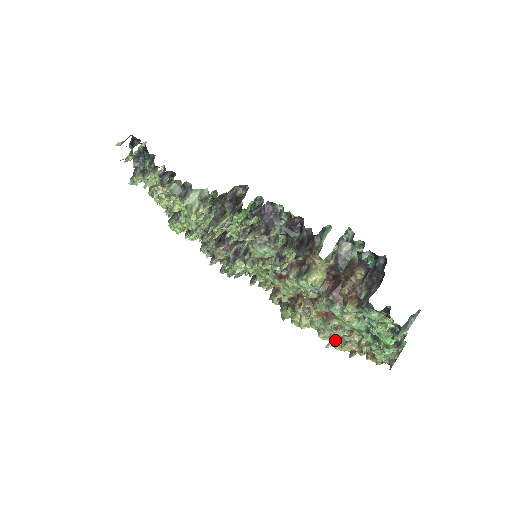
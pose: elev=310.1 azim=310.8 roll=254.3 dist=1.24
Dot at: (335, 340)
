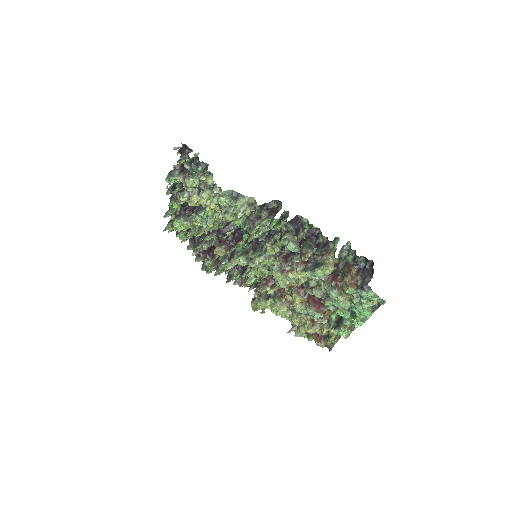
Dot at: (302, 325)
